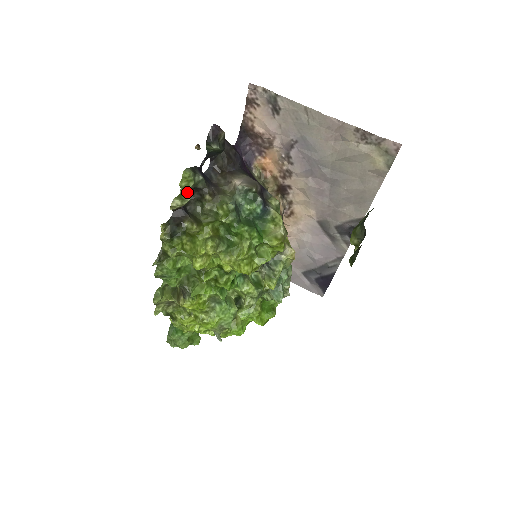
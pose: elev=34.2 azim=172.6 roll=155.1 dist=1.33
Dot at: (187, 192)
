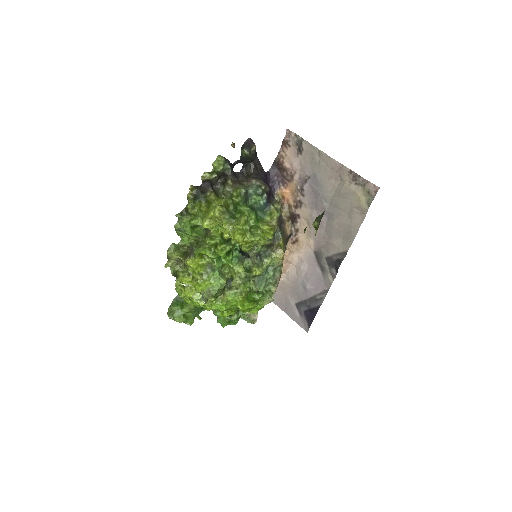
Dot at: (216, 171)
